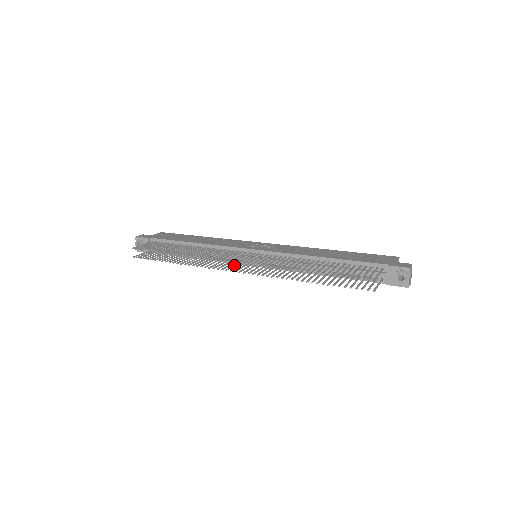
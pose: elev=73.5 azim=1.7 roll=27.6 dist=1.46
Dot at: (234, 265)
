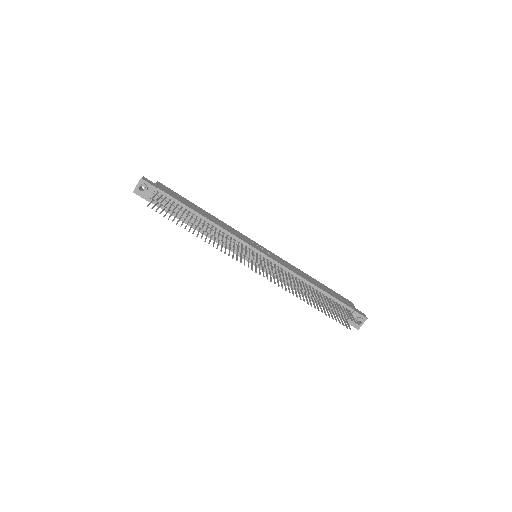
Dot at: occluded
